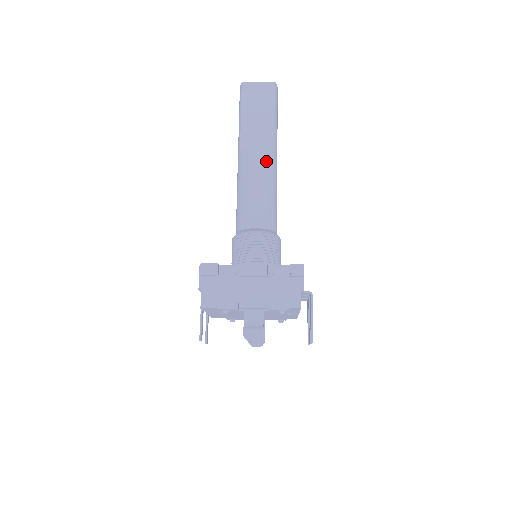
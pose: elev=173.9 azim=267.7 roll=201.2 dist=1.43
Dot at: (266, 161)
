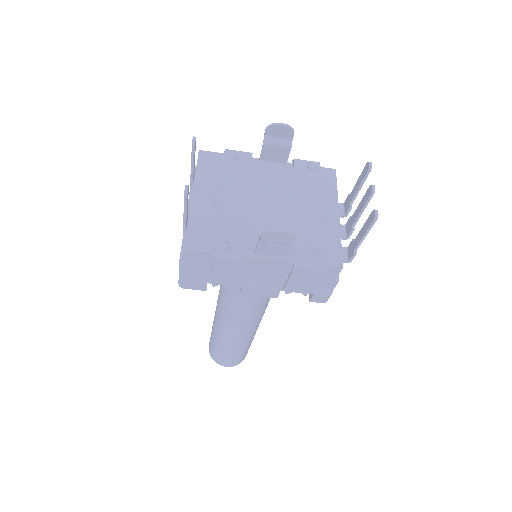
Dot at: occluded
